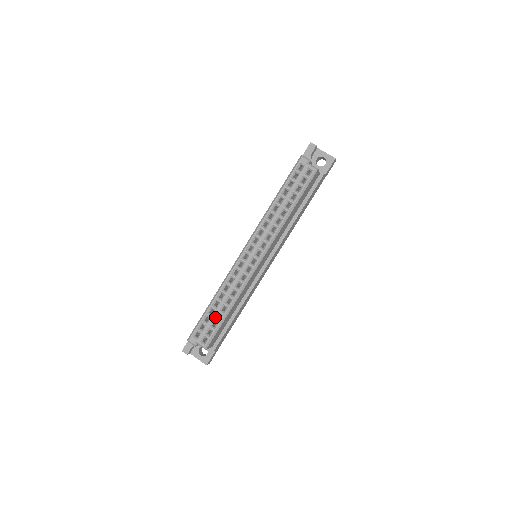
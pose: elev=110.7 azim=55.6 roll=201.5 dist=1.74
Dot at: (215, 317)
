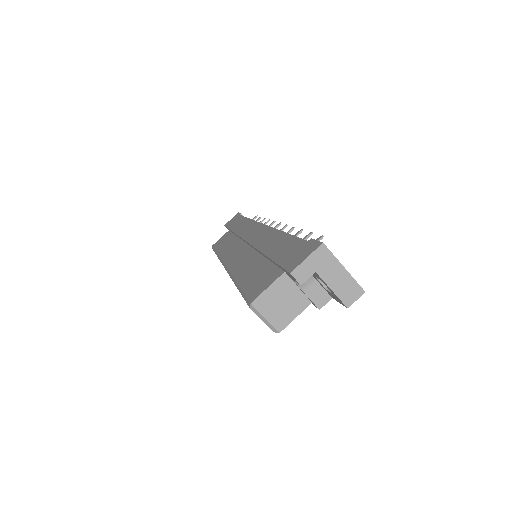
Dot at: occluded
